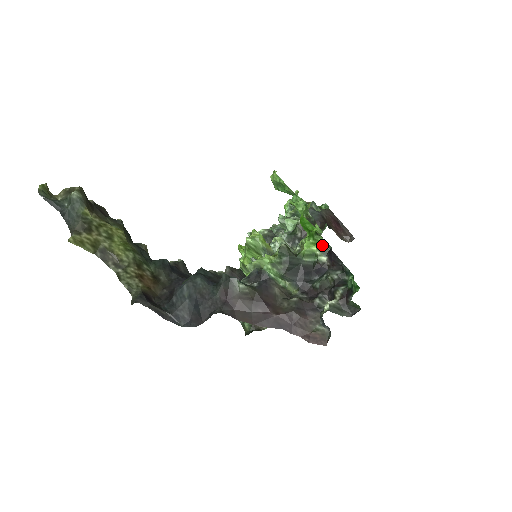
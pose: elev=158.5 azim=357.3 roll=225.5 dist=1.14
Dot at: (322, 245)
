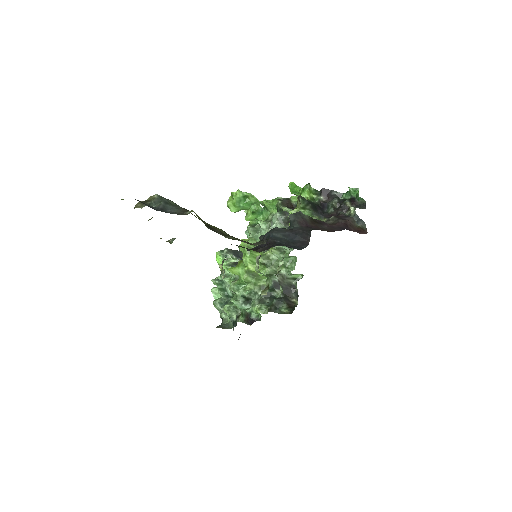
Dot at: (314, 191)
